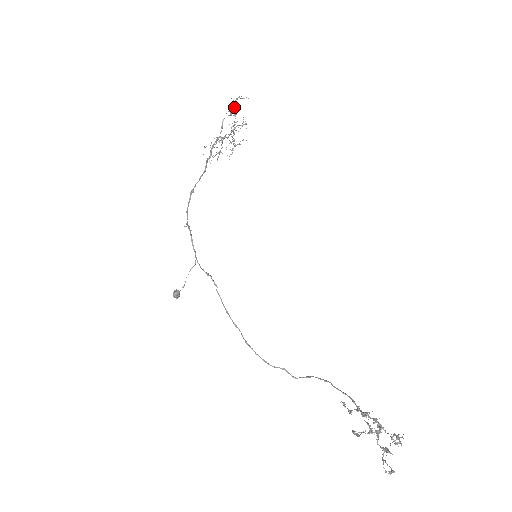
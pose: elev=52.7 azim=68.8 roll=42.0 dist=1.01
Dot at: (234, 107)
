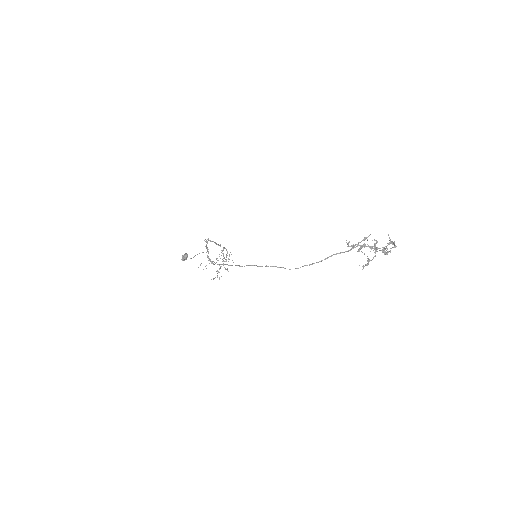
Dot at: occluded
